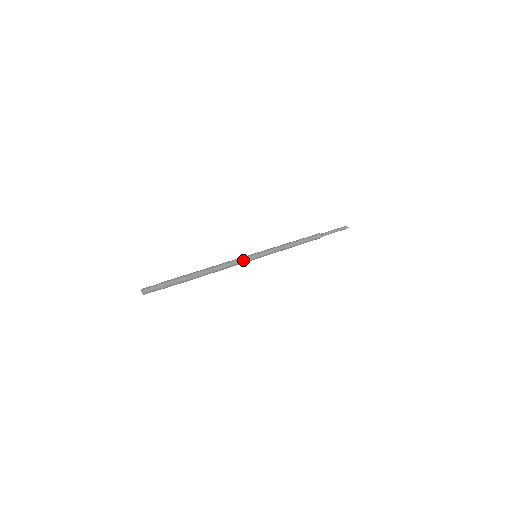
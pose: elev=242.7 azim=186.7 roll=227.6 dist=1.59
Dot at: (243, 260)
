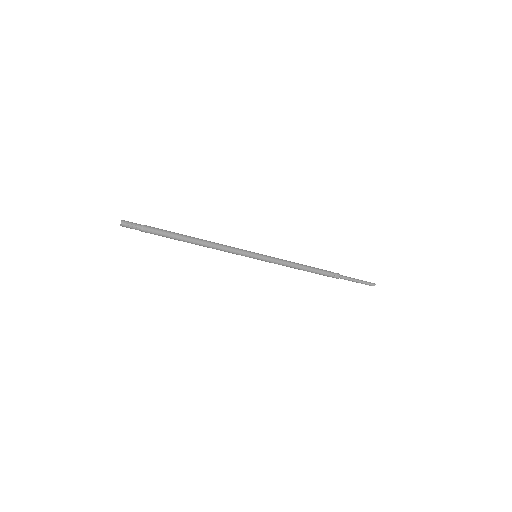
Dot at: (239, 249)
